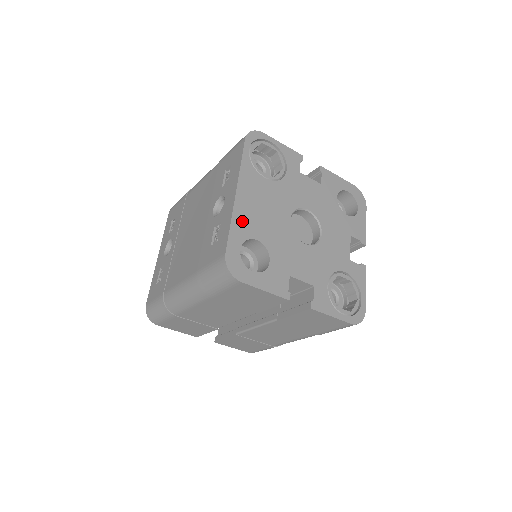
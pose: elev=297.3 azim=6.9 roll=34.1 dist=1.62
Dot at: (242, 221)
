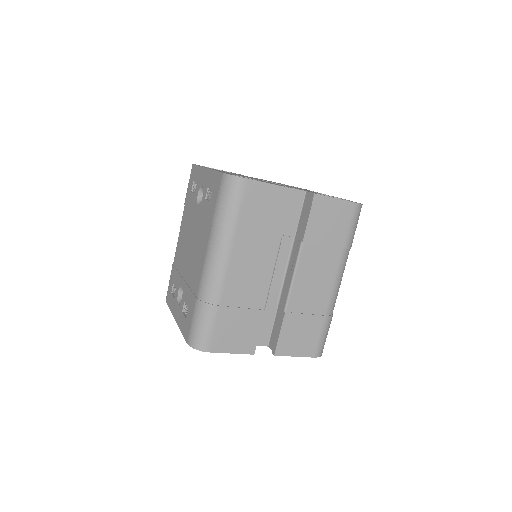
Dot at: occluded
